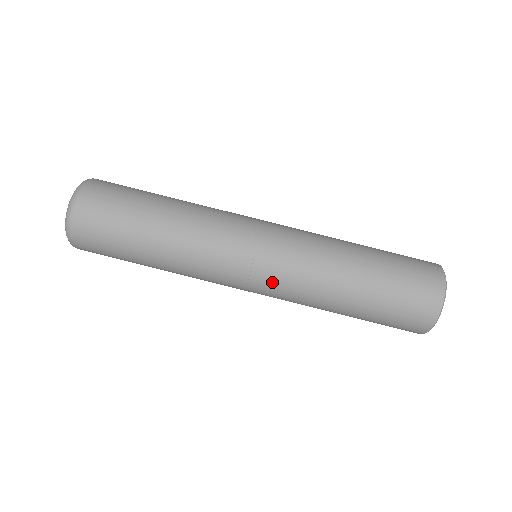
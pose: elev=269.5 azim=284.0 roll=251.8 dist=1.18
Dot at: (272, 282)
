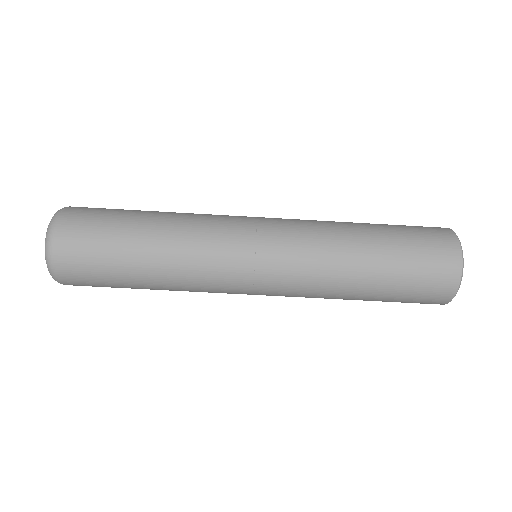
Dot at: (278, 290)
